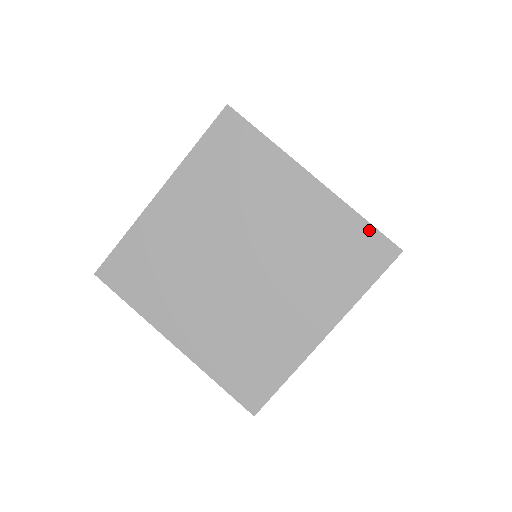
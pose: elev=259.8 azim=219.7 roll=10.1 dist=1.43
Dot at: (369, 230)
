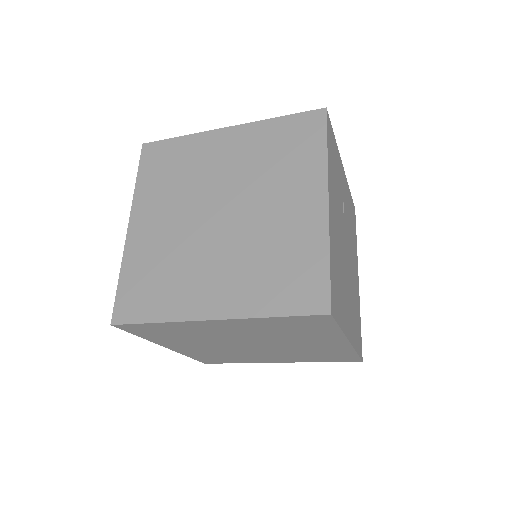
Dot at: (290, 318)
